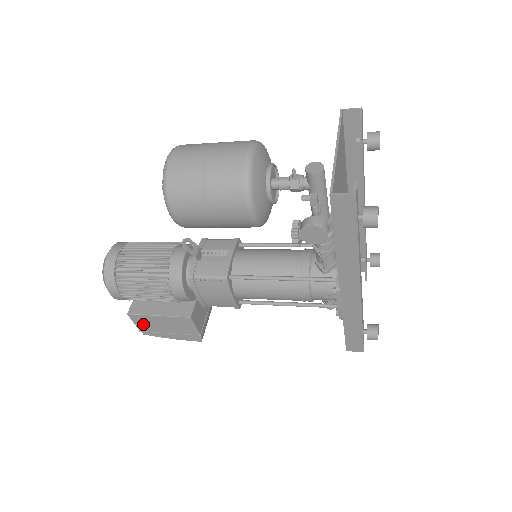
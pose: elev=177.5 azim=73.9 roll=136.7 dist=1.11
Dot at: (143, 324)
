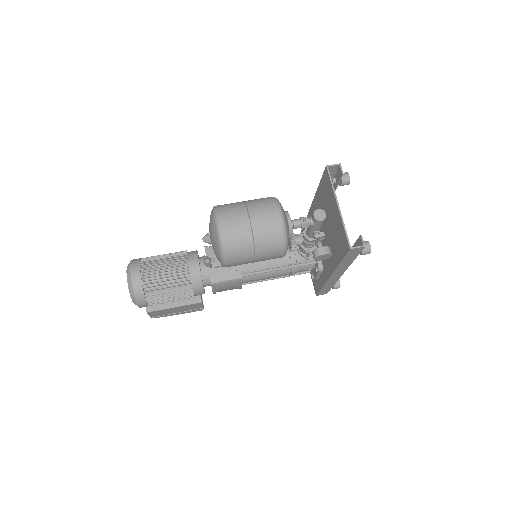
Dot at: (157, 314)
